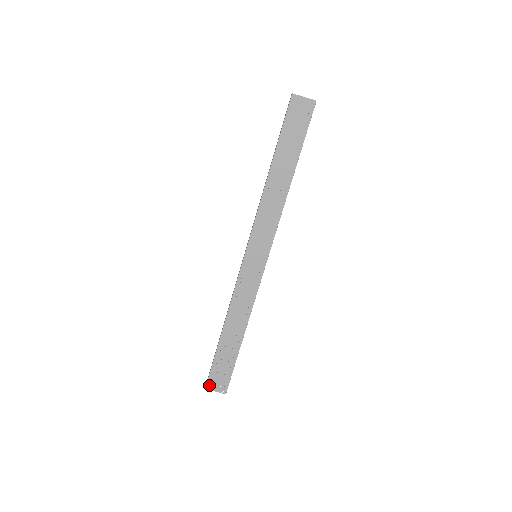
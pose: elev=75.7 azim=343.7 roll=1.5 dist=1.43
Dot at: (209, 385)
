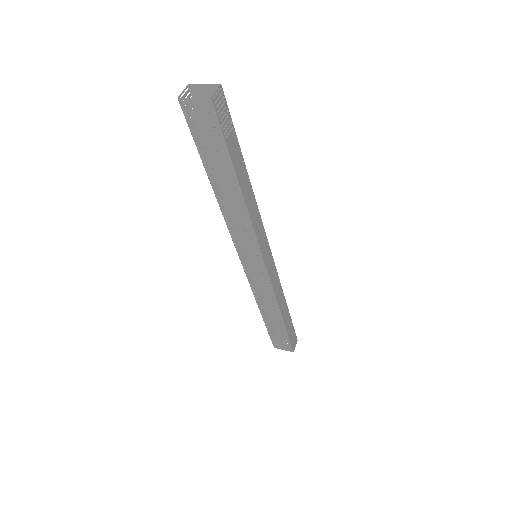
Dot at: (276, 346)
